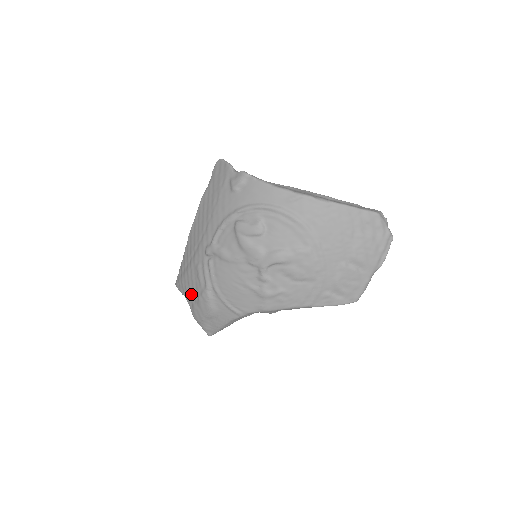
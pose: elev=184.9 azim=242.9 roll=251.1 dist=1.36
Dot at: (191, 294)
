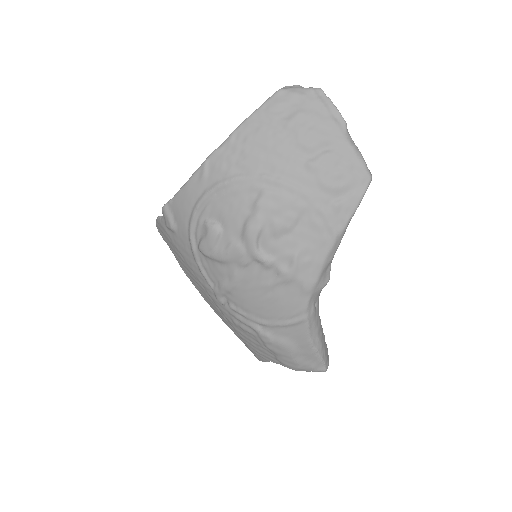
Dot at: (264, 352)
